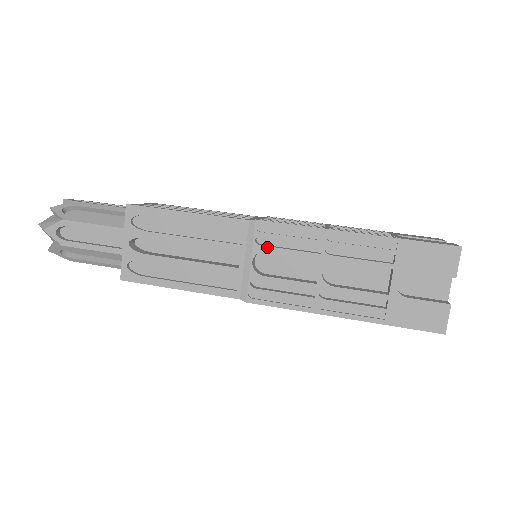
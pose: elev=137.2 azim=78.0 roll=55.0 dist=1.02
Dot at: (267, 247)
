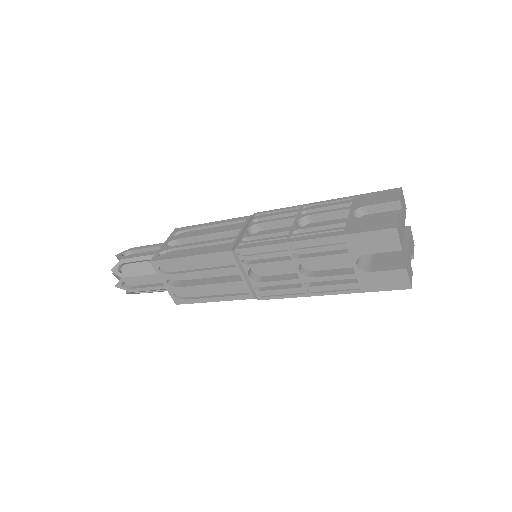
Dot at: (259, 221)
